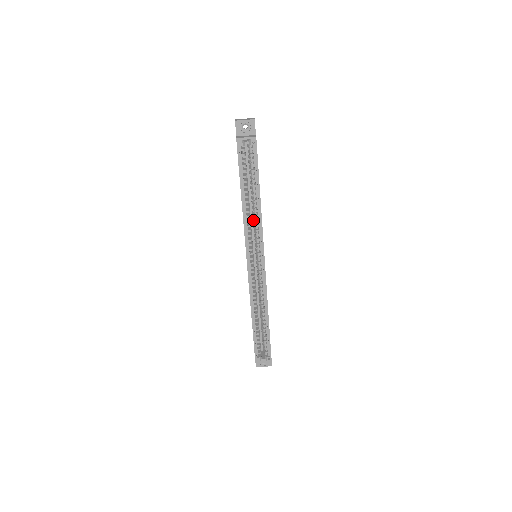
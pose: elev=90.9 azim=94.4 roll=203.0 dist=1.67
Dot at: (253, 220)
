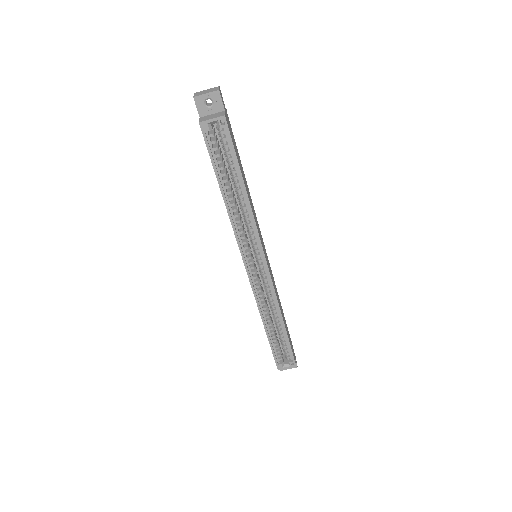
Dot at: occluded
